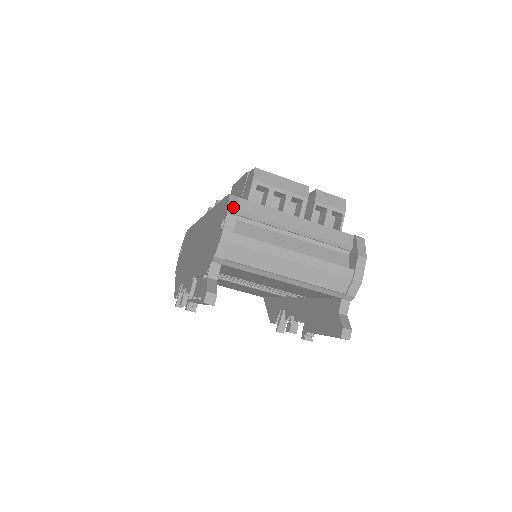
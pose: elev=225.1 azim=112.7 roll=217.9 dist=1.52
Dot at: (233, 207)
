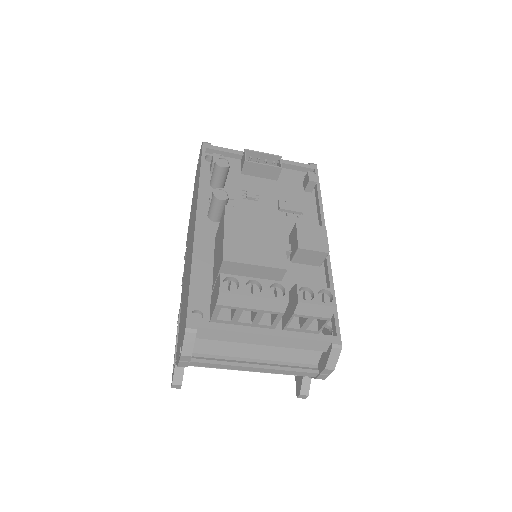
Dot at: (188, 347)
